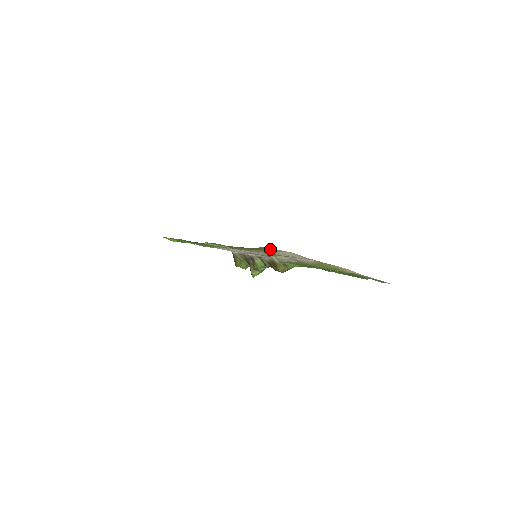
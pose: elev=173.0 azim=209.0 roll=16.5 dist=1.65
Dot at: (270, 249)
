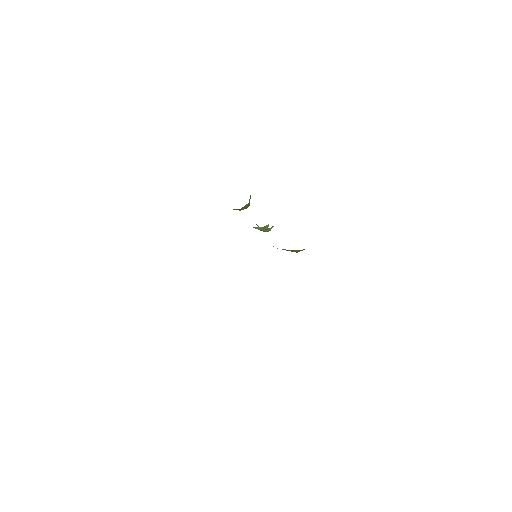
Dot at: occluded
